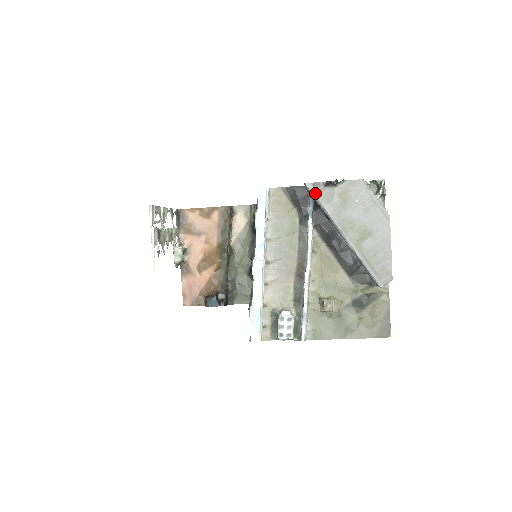
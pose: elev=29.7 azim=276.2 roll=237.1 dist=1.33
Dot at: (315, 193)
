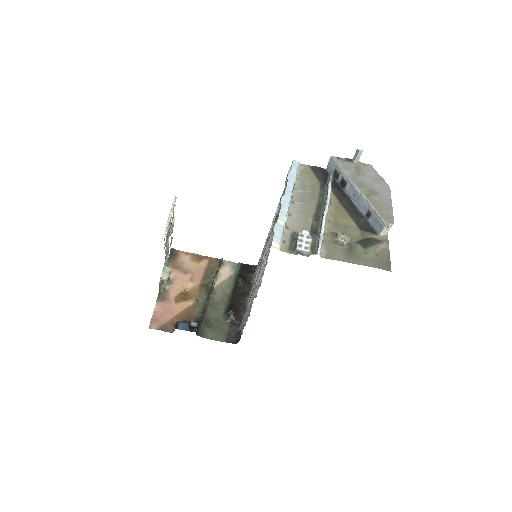
Dot at: (338, 162)
